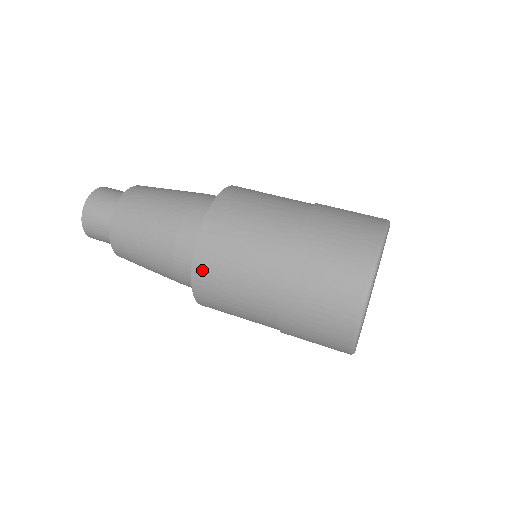
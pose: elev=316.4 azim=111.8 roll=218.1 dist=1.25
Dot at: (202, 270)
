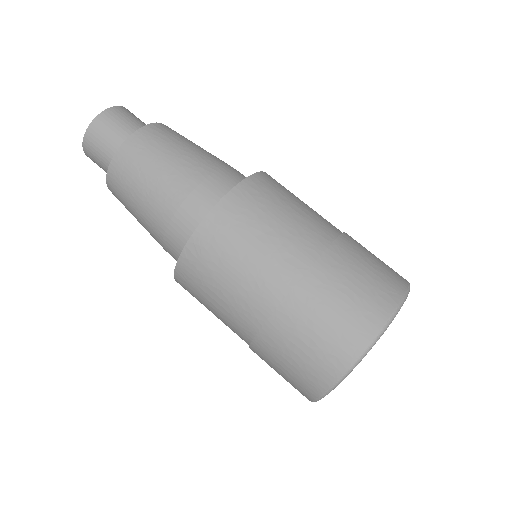
Dot at: (201, 245)
